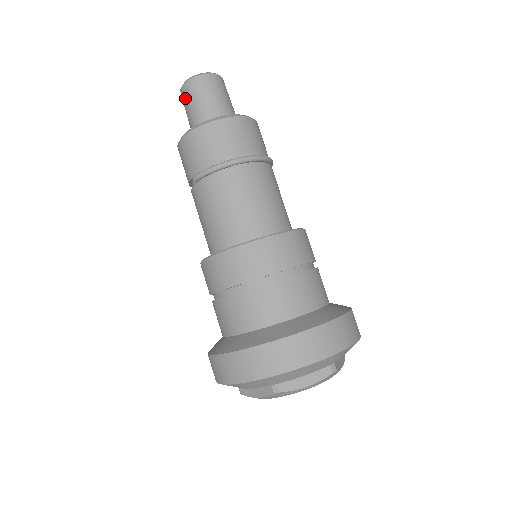
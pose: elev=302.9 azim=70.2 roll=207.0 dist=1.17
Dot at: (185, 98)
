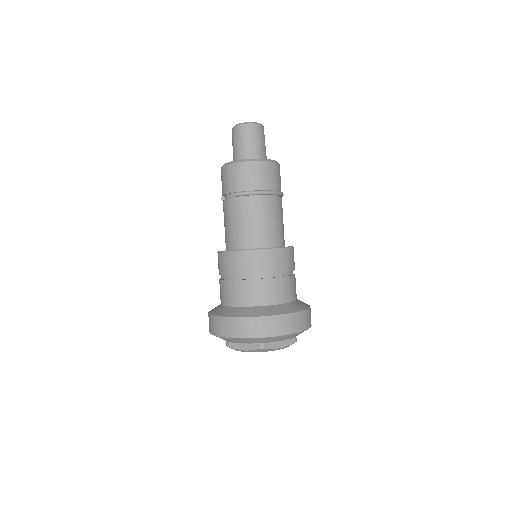
Dot at: (238, 134)
